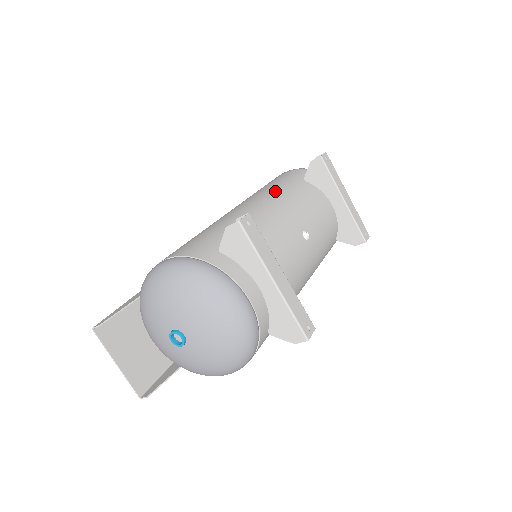
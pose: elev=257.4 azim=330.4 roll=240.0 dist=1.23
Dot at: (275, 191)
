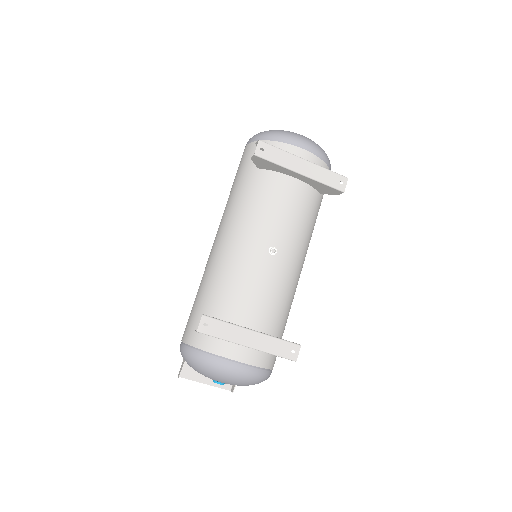
Dot at: (236, 208)
